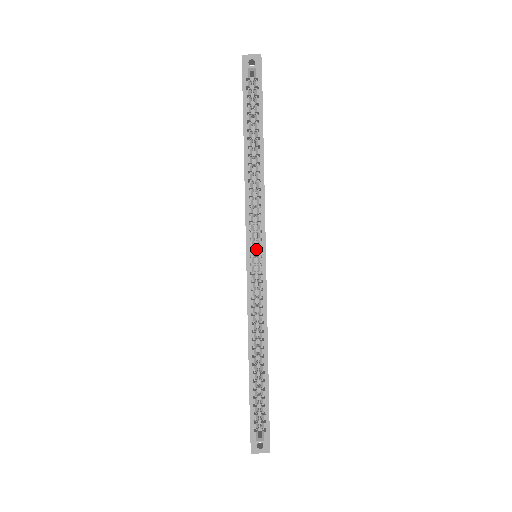
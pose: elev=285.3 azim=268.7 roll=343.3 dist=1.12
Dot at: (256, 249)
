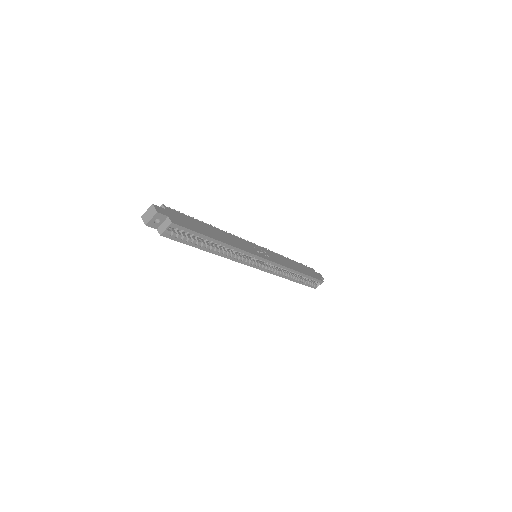
Dot at: occluded
